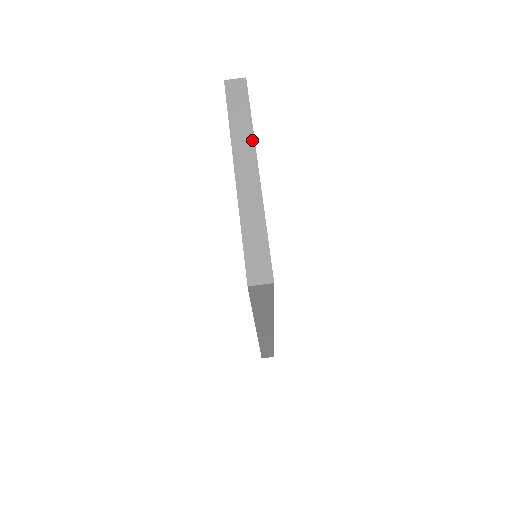
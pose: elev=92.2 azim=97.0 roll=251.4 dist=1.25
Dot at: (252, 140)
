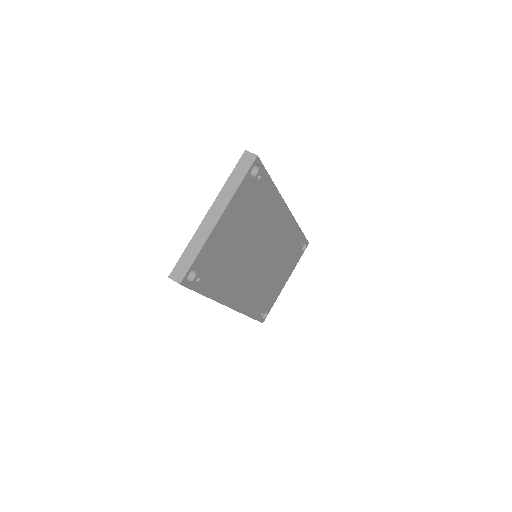
Dot at: (230, 198)
